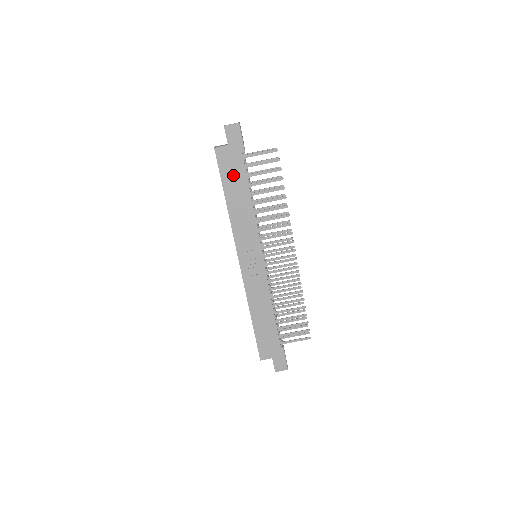
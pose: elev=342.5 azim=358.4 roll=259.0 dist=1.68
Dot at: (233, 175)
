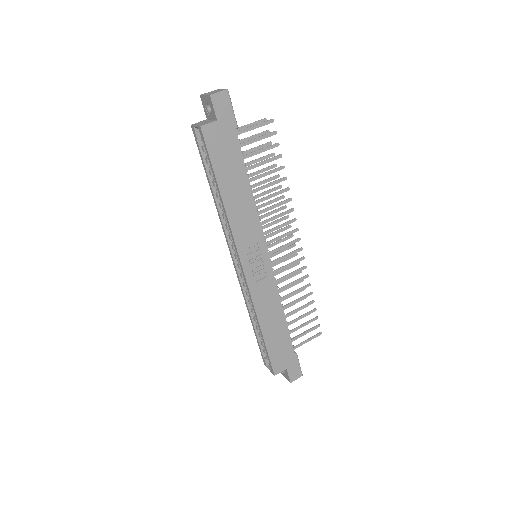
Dot at: (227, 160)
